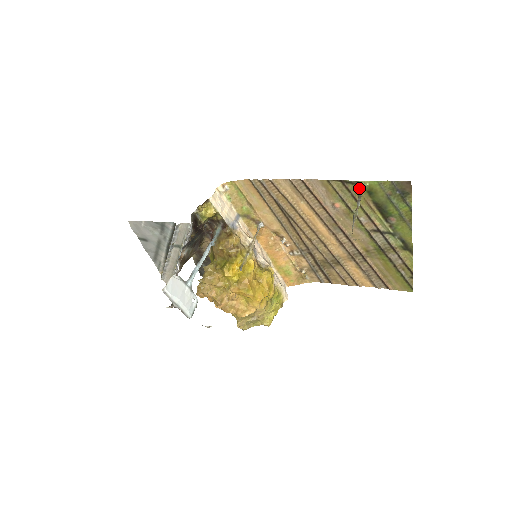
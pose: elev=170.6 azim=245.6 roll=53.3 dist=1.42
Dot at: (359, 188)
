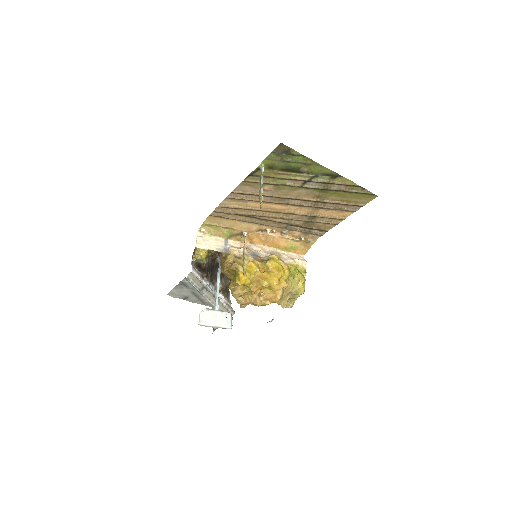
Dot at: occluded
